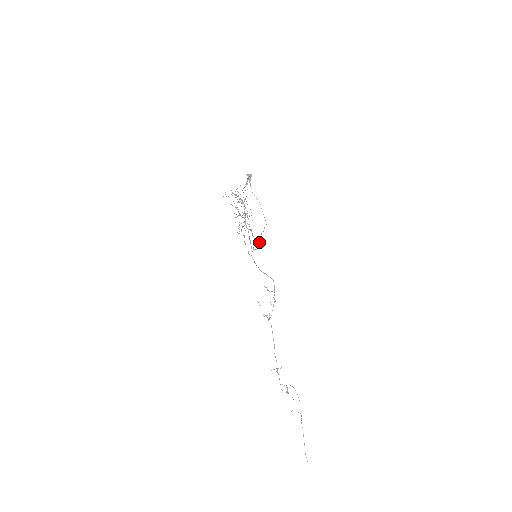
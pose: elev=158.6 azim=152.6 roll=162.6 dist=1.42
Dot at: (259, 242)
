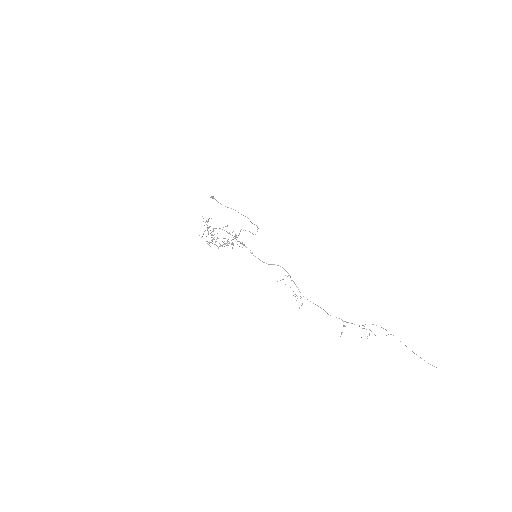
Dot at: occluded
